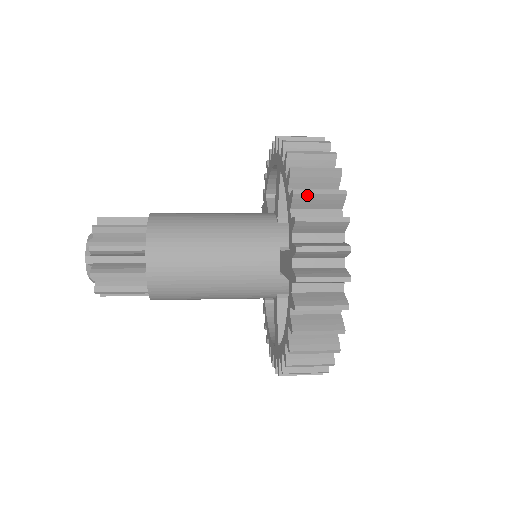
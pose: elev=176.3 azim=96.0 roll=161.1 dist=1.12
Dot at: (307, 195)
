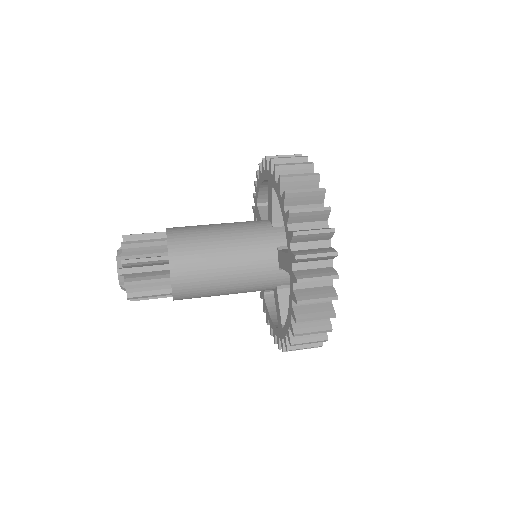
Dot at: (303, 334)
